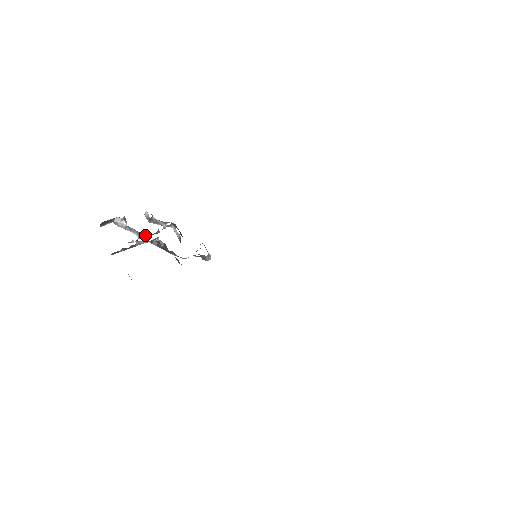
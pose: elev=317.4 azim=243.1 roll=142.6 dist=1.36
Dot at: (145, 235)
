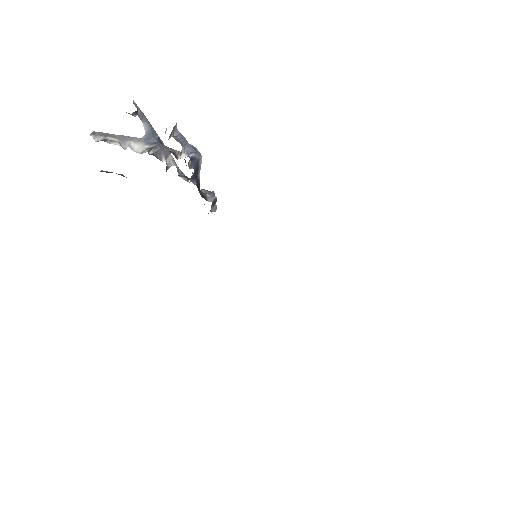
Dot at: (157, 137)
